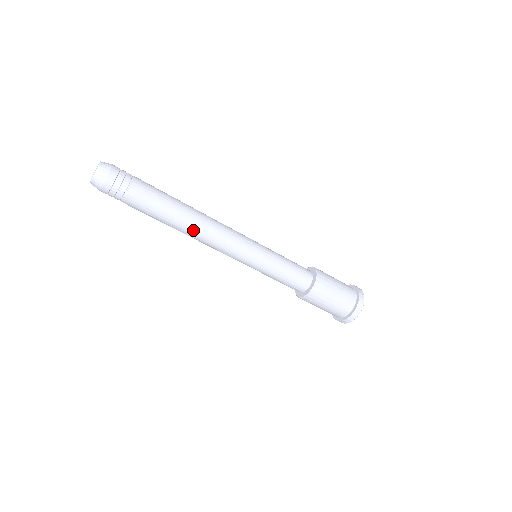
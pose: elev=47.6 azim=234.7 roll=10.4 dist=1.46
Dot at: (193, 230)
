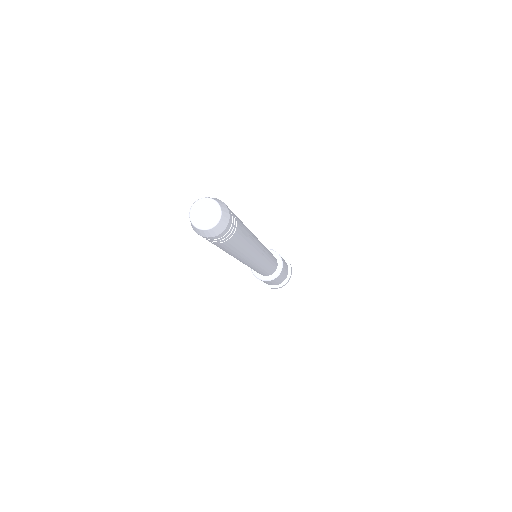
Dot at: (234, 257)
